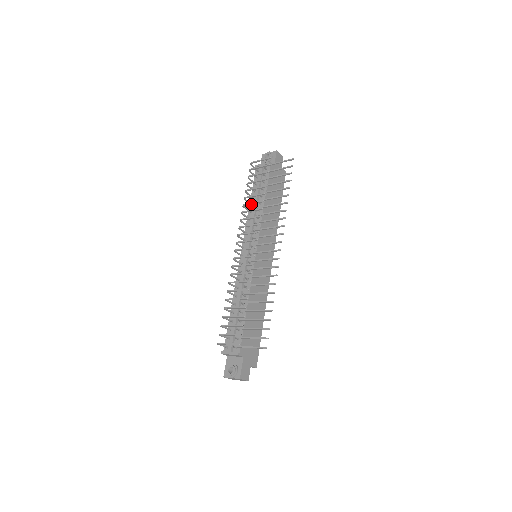
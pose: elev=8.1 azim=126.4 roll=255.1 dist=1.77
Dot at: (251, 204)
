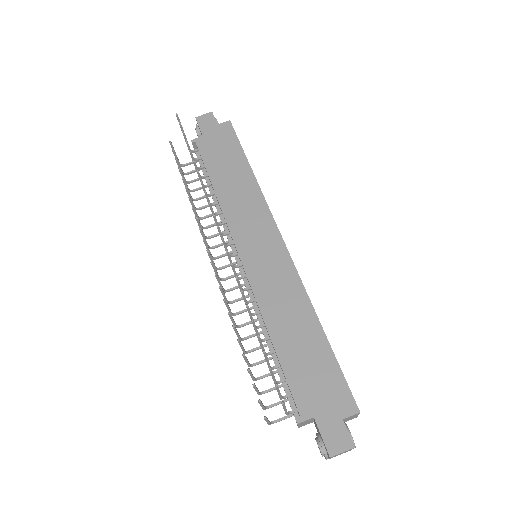
Dot at: occluded
